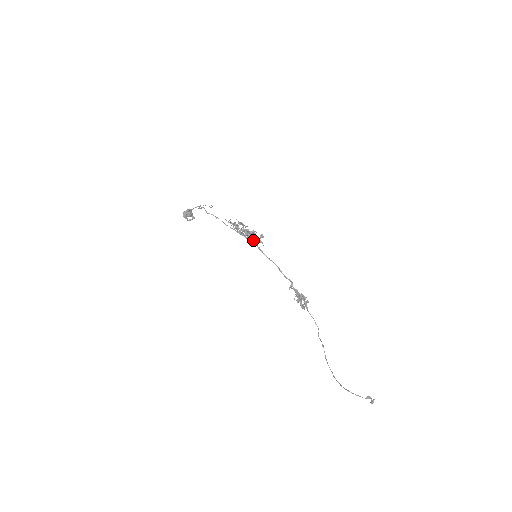
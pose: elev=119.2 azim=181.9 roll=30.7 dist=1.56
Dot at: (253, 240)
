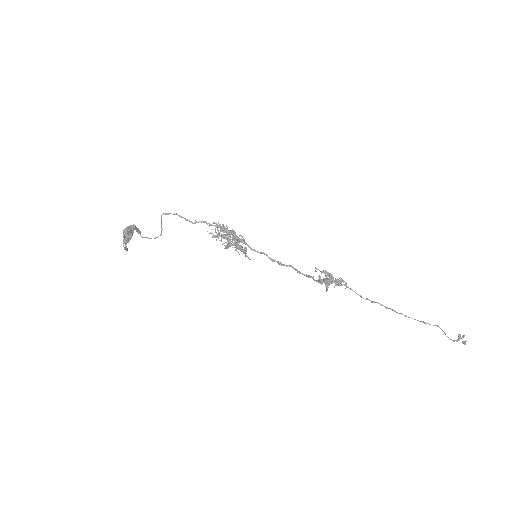
Dot at: (242, 247)
